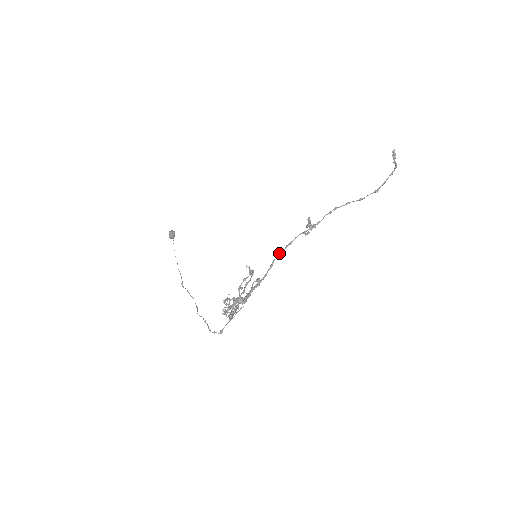
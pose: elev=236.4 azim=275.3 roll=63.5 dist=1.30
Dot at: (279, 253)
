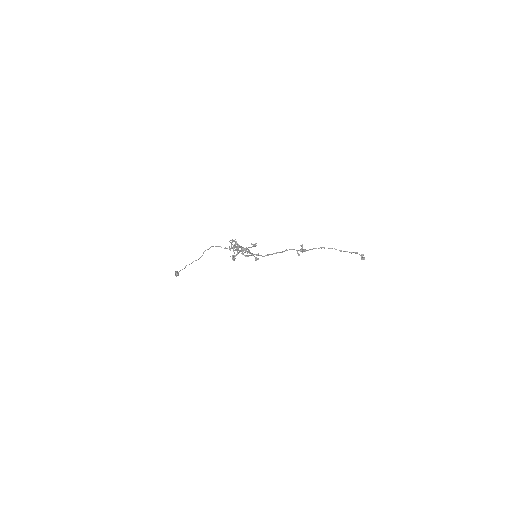
Dot at: (276, 252)
